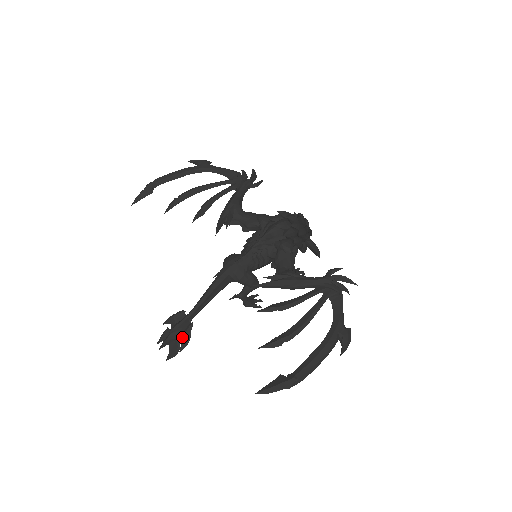
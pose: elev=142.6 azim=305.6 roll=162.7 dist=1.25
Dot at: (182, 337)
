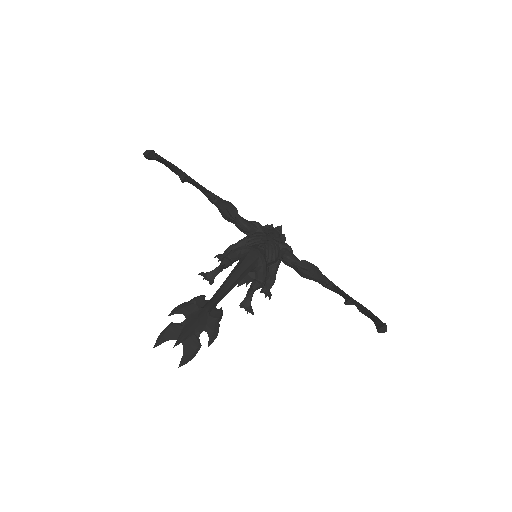
Dot at: (217, 322)
